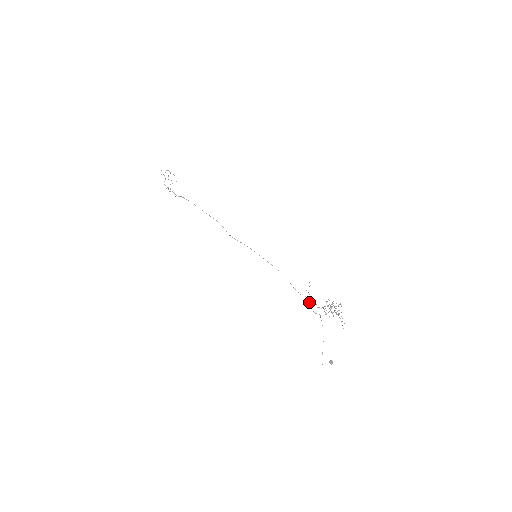
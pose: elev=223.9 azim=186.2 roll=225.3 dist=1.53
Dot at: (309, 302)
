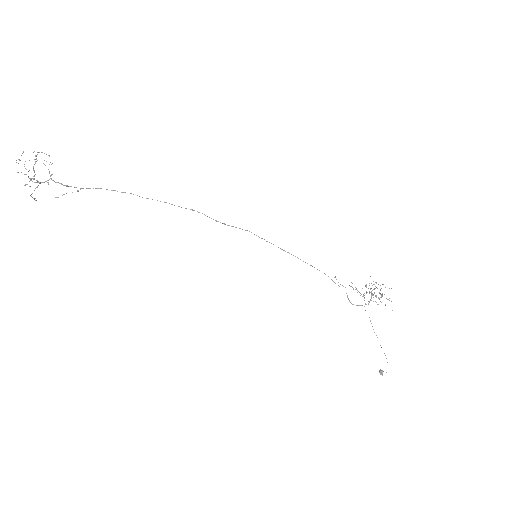
Dot at: (356, 288)
